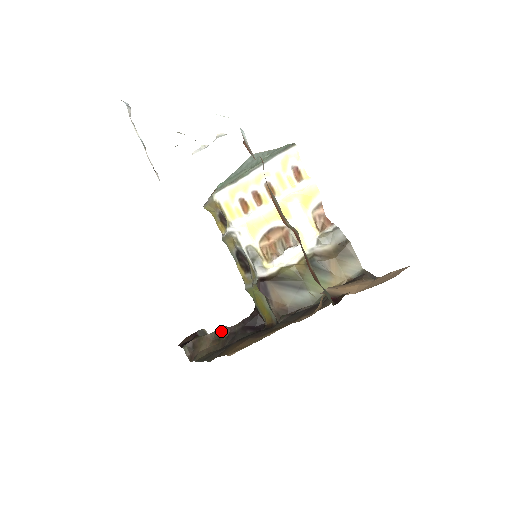
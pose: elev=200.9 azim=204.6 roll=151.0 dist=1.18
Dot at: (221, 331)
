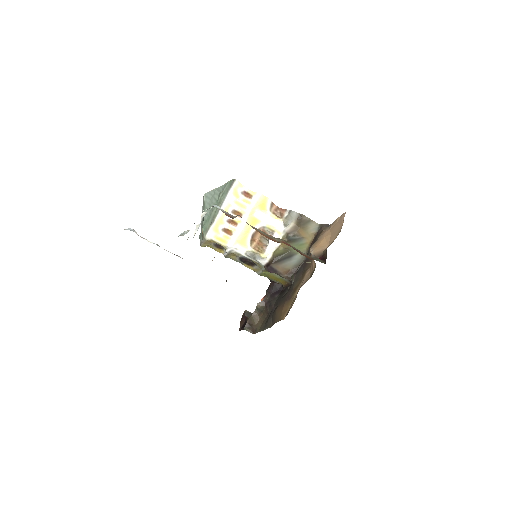
Dot at: (260, 306)
